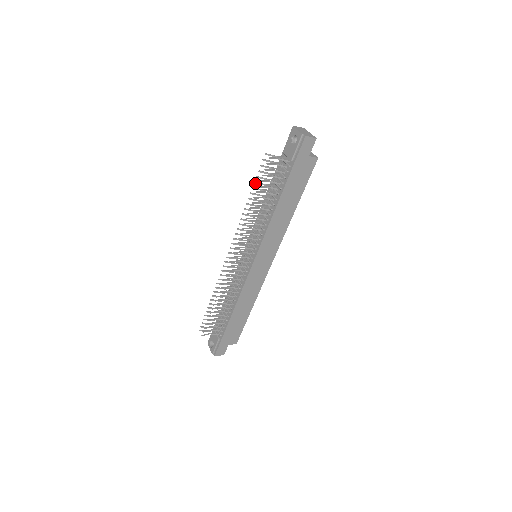
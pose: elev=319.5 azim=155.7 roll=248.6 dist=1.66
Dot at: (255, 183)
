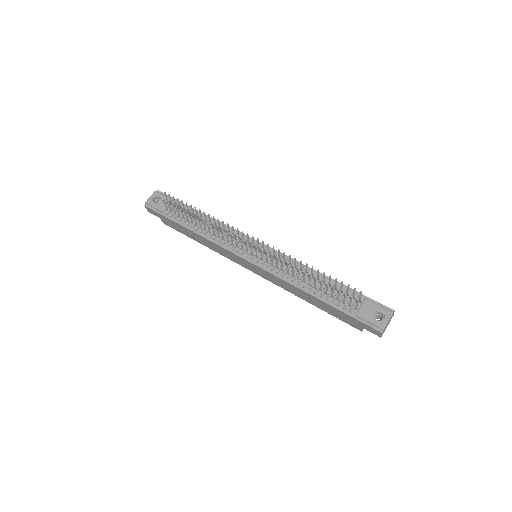
Dot at: (330, 276)
